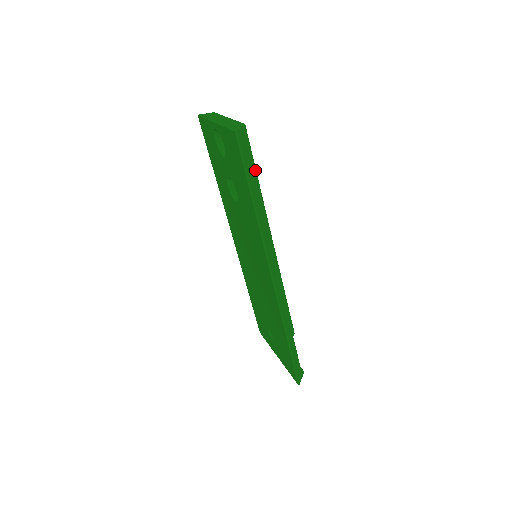
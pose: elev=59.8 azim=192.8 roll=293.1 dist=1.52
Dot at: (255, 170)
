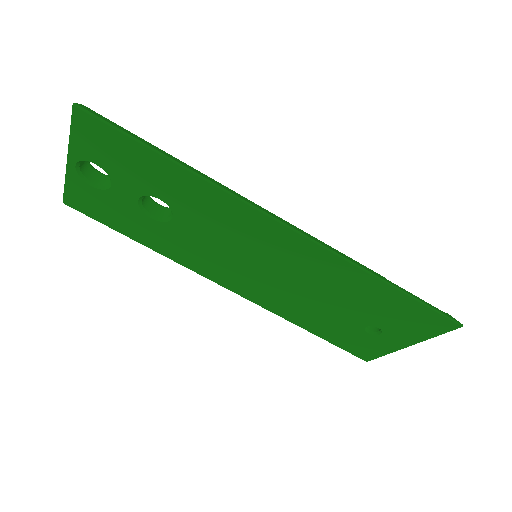
Dot at: (142, 139)
